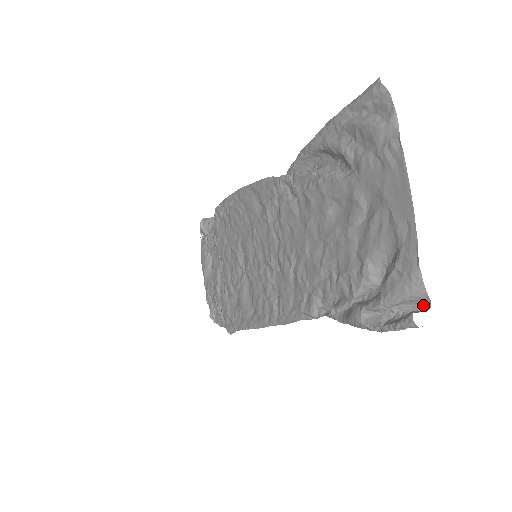
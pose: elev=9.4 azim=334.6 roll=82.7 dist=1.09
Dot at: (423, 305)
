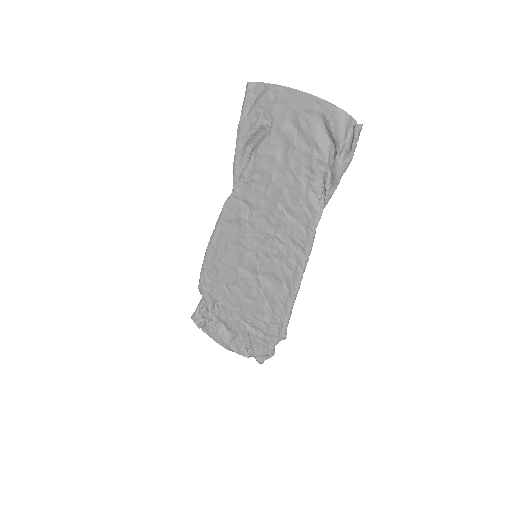
Dot at: occluded
